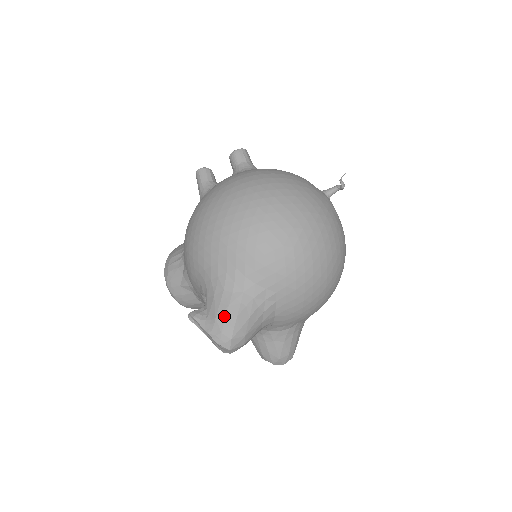
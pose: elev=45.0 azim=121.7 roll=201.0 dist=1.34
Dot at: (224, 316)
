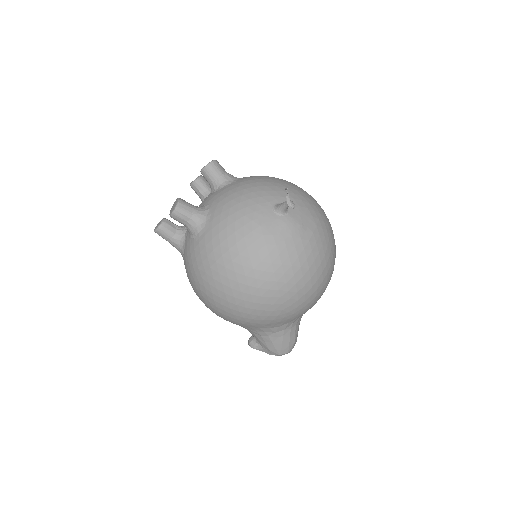
Dot at: (274, 348)
